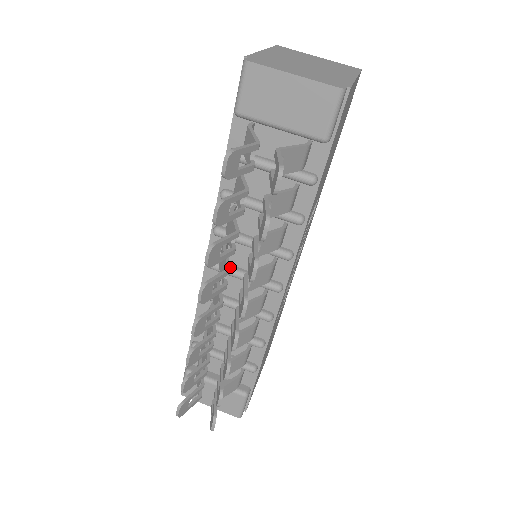
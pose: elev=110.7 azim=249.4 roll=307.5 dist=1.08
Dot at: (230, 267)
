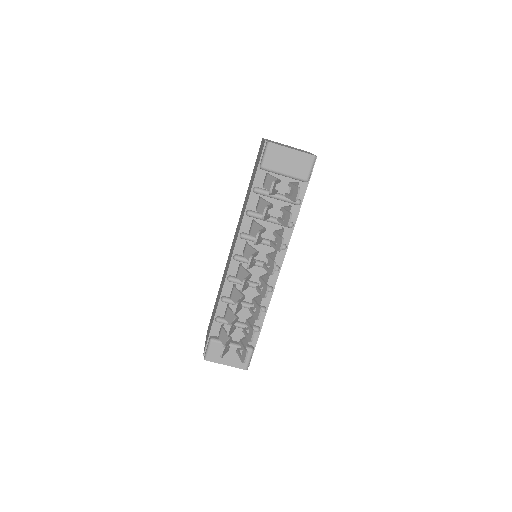
Dot at: (258, 251)
